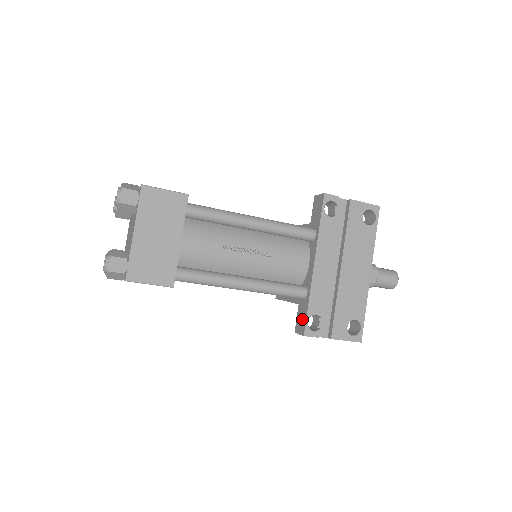
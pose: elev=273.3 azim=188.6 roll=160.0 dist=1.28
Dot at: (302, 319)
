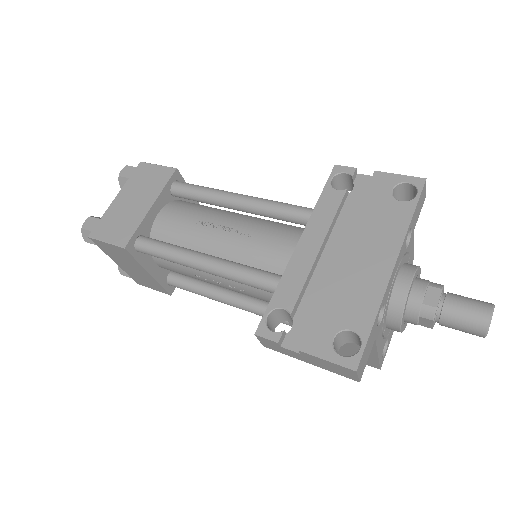
Dot at: occluded
